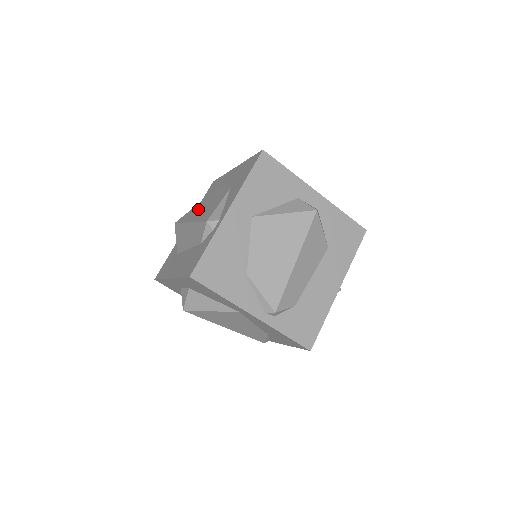
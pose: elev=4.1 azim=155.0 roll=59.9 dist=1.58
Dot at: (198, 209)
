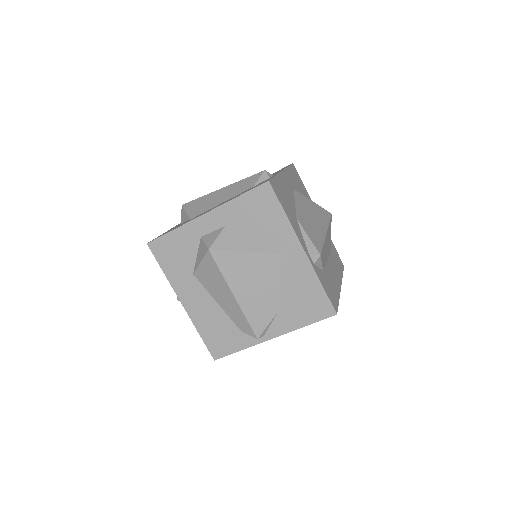
Dot at: occluded
